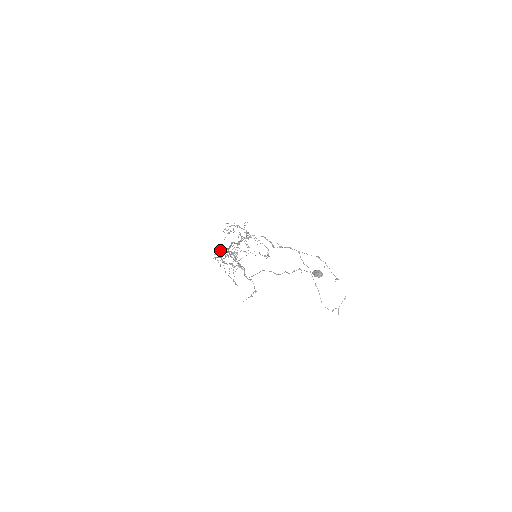
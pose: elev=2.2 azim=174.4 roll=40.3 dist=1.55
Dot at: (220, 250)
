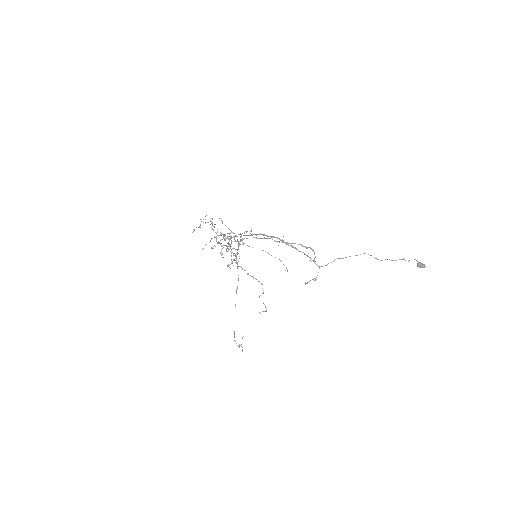
Dot at: occluded
